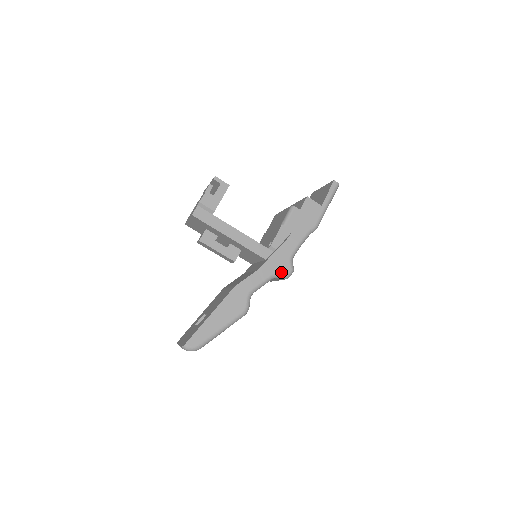
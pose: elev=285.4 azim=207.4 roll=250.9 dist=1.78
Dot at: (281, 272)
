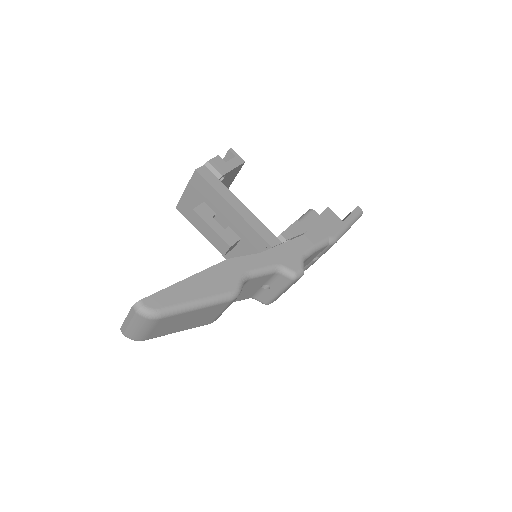
Dot at: (289, 266)
